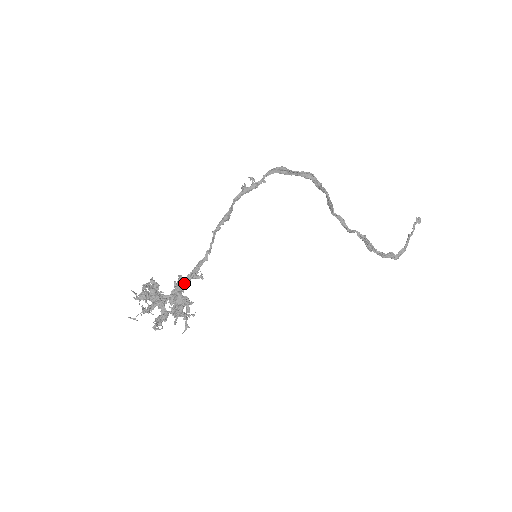
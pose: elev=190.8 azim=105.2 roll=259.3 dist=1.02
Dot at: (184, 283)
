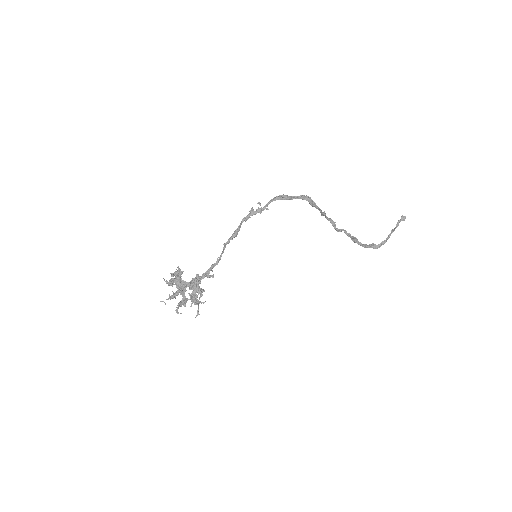
Dot at: (200, 280)
